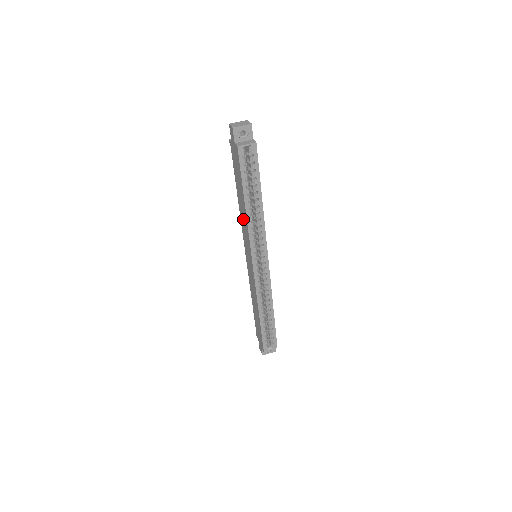
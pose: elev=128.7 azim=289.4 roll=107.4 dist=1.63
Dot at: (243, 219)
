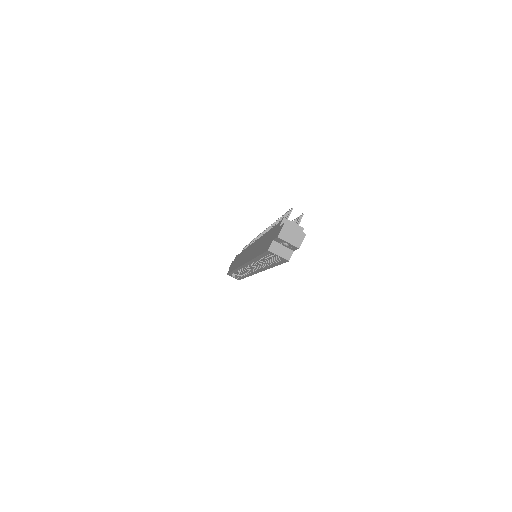
Dot at: (256, 247)
